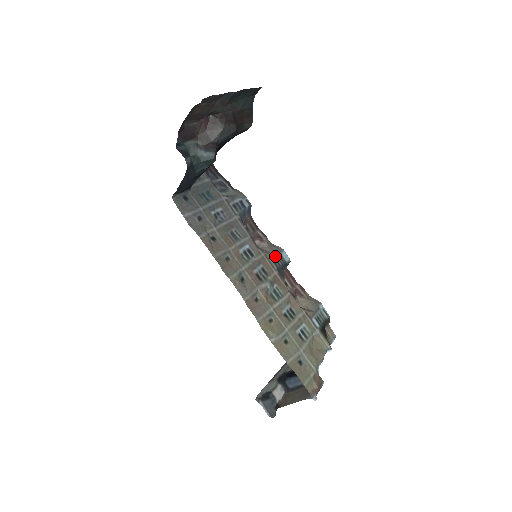
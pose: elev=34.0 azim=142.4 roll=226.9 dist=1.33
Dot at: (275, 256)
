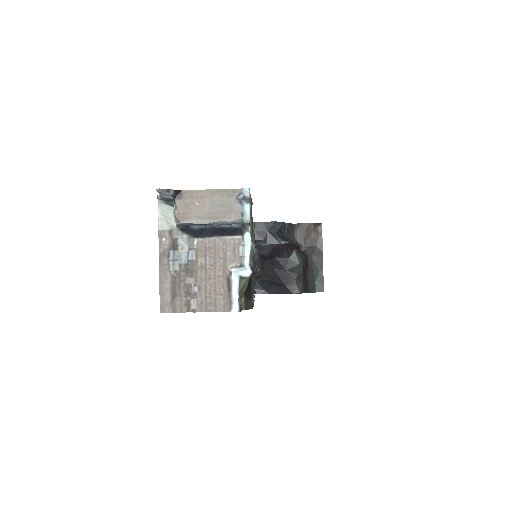
Dot at: (253, 284)
